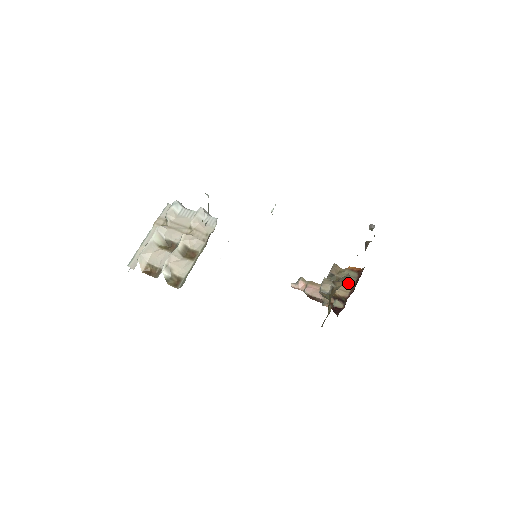
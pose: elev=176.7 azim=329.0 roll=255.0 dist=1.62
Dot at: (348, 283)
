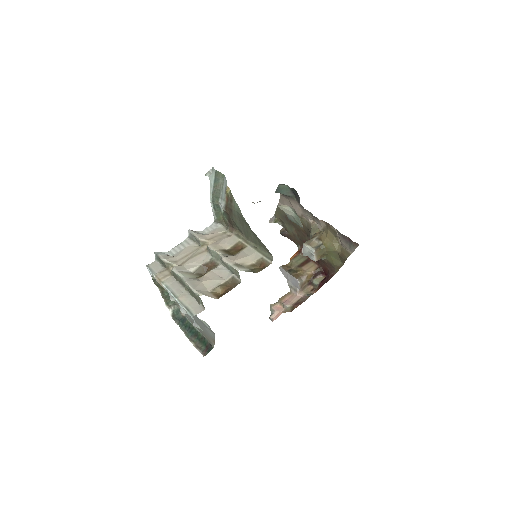
Dot at: (305, 262)
